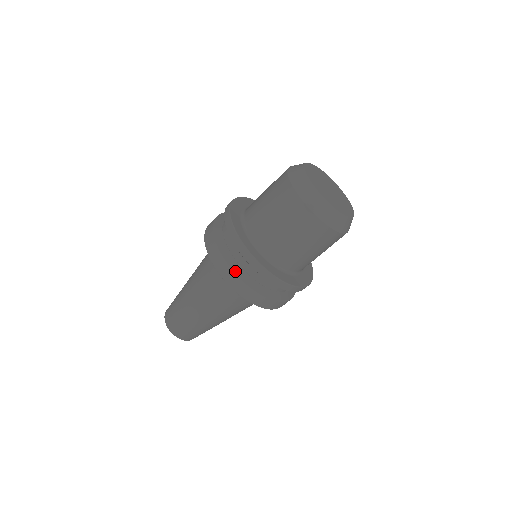
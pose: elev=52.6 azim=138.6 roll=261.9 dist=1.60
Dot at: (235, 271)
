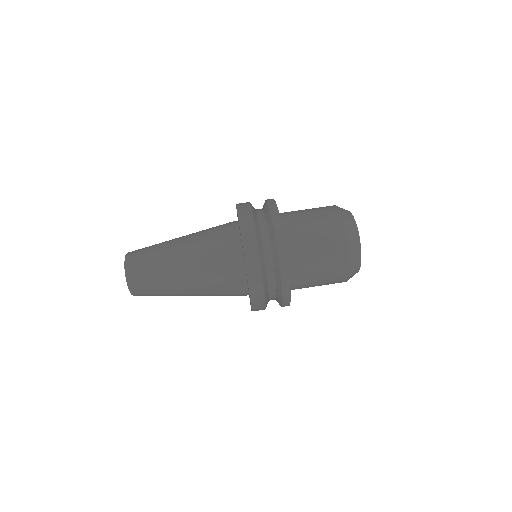
Dot at: occluded
